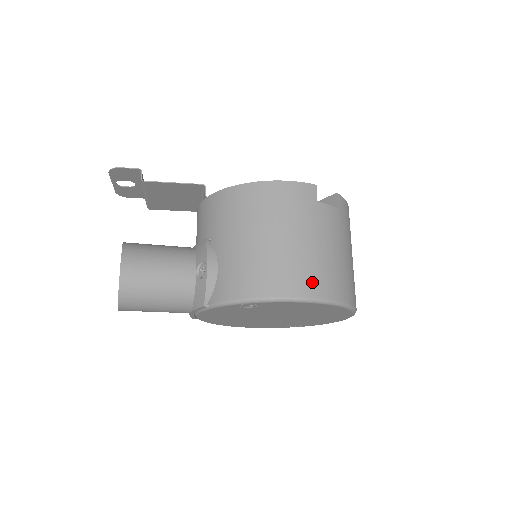
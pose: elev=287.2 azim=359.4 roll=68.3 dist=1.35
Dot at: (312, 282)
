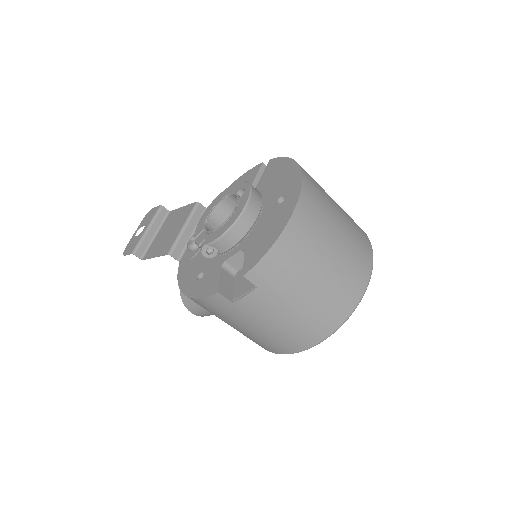
Dot at: (283, 347)
